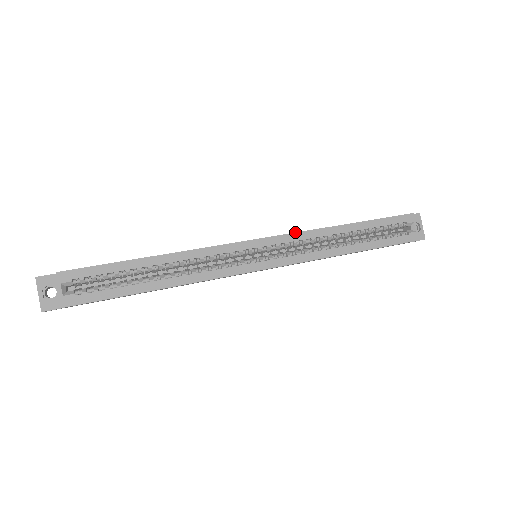
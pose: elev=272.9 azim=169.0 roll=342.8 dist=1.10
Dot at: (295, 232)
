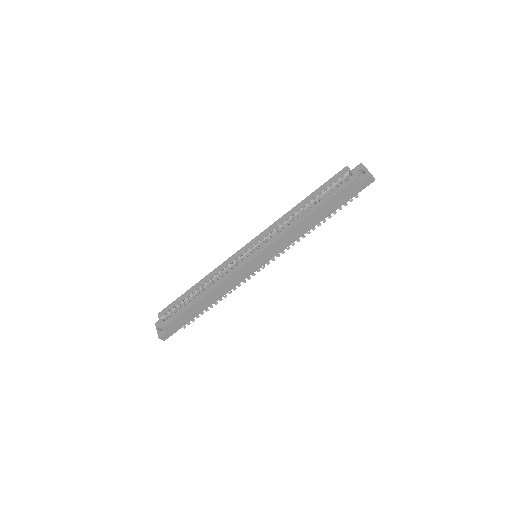
Dot at: (267, 228)
